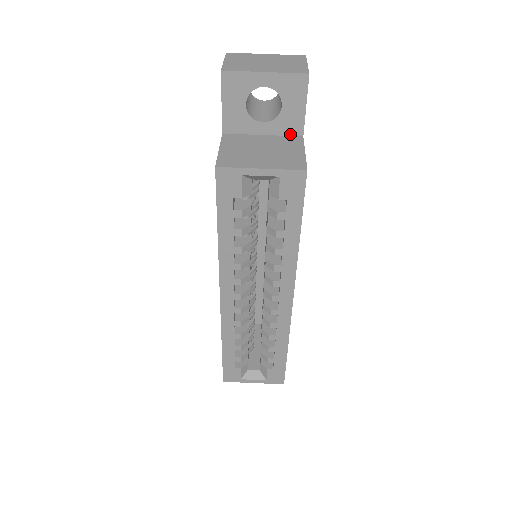
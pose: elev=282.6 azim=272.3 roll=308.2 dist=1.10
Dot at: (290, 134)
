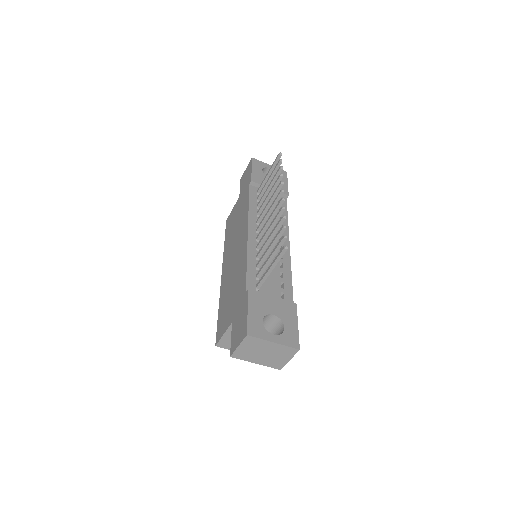
Dot at: occluded
